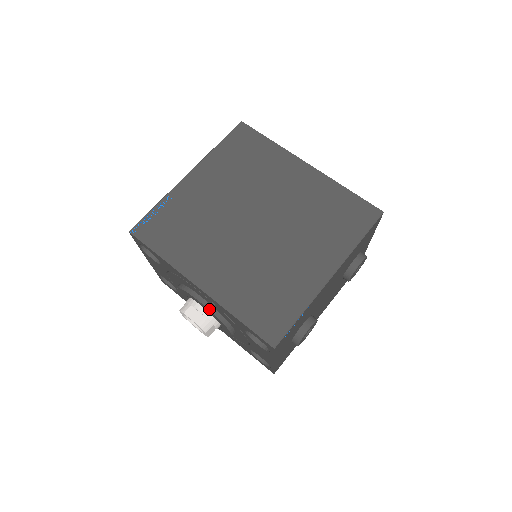
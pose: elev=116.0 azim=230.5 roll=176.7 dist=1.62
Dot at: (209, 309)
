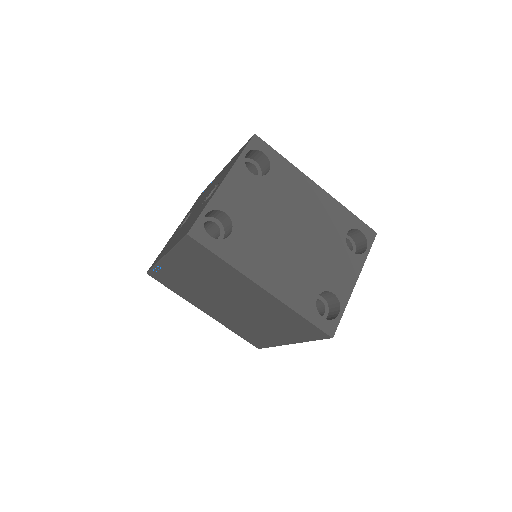
Dot at: occluded
